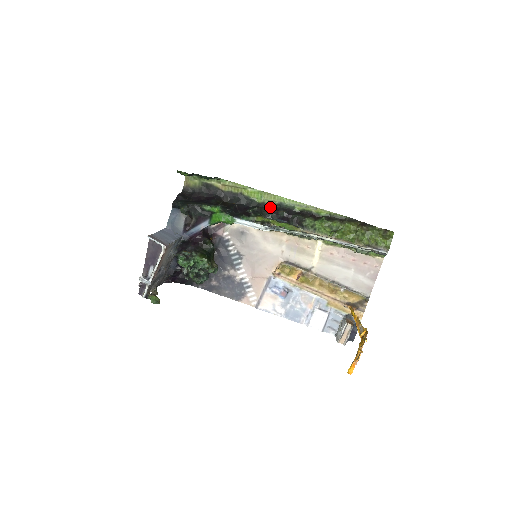
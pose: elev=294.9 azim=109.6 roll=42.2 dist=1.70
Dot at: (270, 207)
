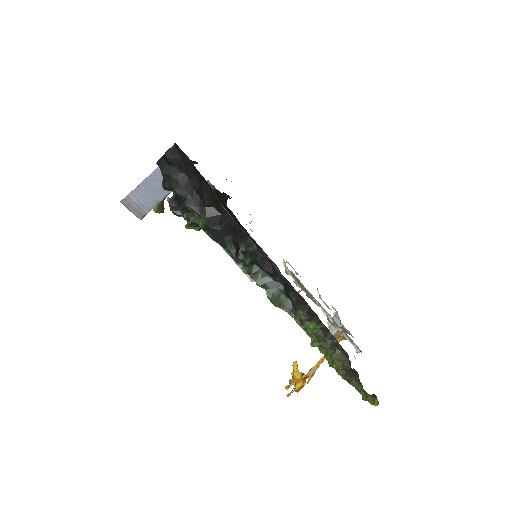
Dot at: (270, 260)
